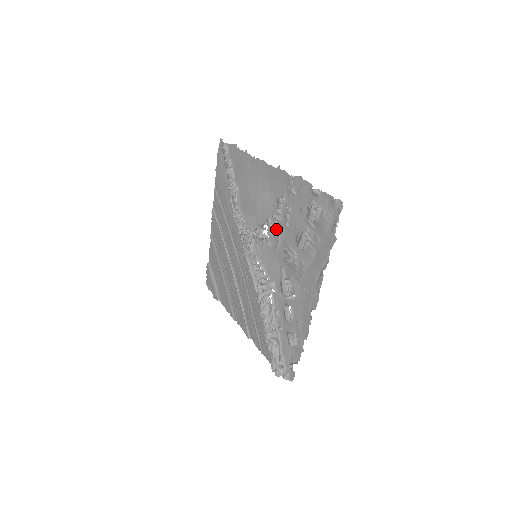
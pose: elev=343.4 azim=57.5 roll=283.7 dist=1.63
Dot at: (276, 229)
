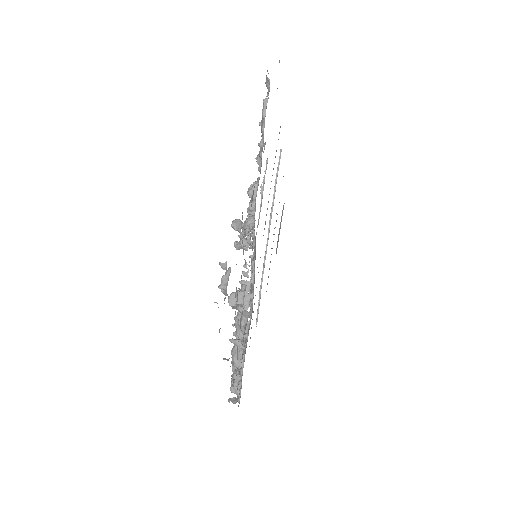
Dot at: occluded
